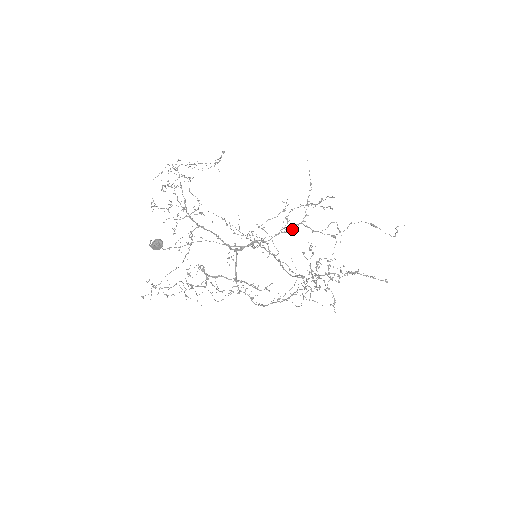
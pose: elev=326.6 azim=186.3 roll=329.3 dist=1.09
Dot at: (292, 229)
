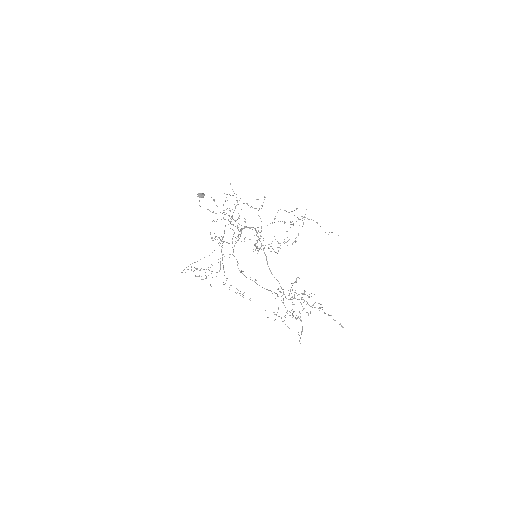
Dot at: occluded
